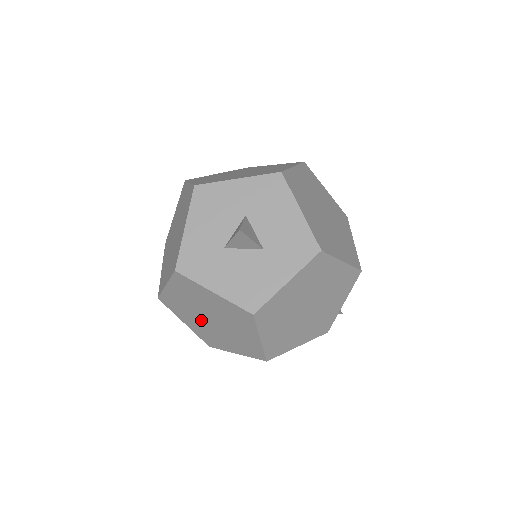
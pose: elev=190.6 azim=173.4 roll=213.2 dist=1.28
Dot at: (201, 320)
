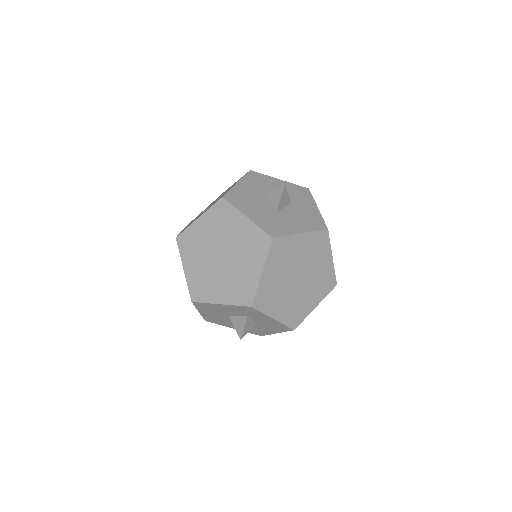
Dot at: (290, 291)
